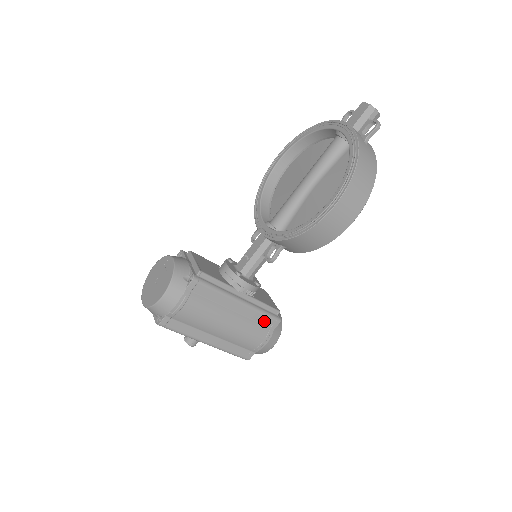
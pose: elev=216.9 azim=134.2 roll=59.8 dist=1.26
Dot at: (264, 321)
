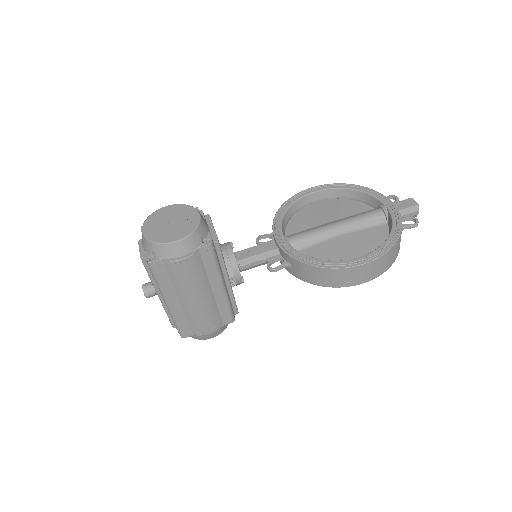
Dot at: (224, 314)
